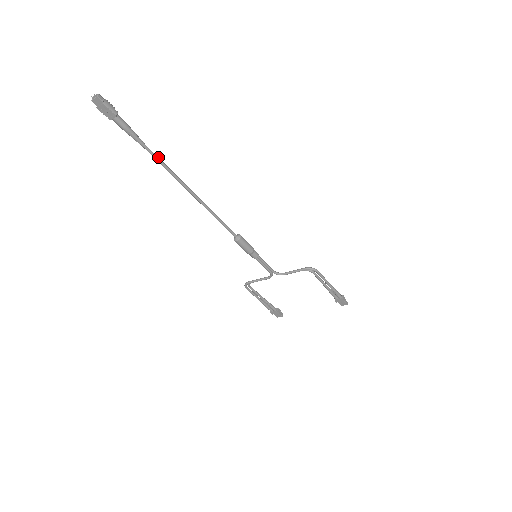
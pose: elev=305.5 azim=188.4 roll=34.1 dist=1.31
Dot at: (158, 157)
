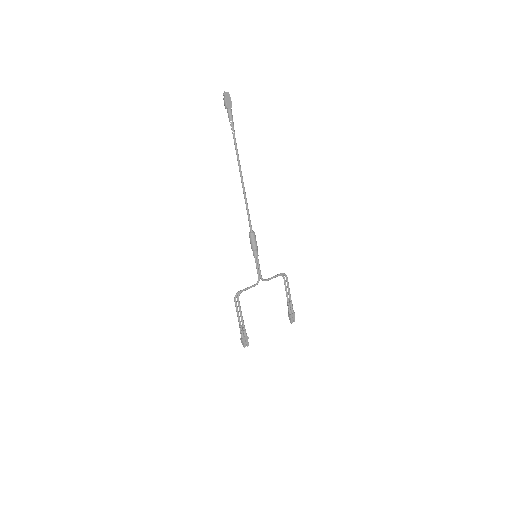
Dot at: (236, 147)
